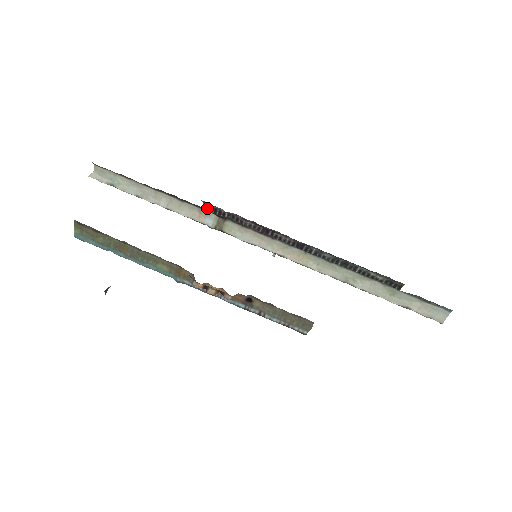
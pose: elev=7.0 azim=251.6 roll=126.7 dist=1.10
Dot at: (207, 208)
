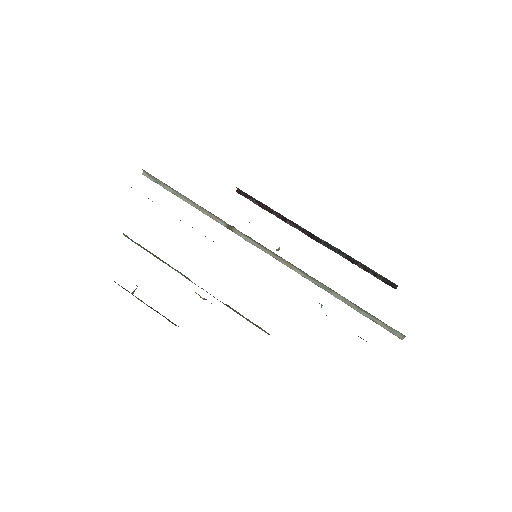
Dot at: (240, 190)
